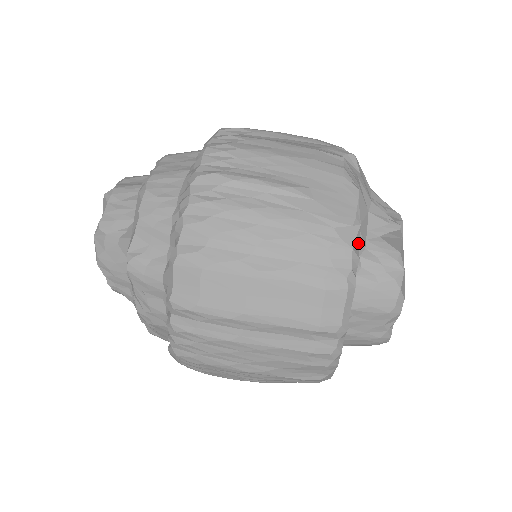
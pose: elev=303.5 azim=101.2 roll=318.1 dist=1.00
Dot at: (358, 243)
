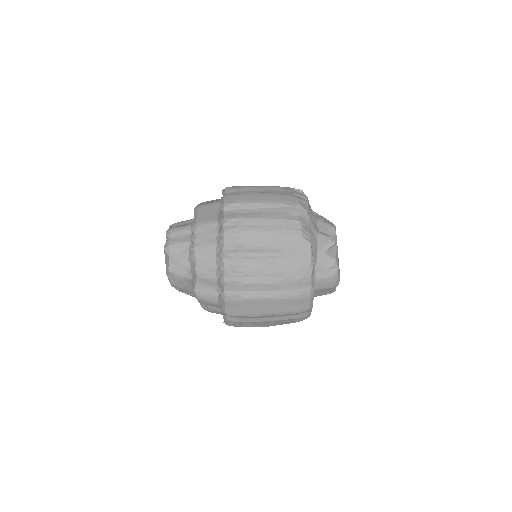
Dot at: (313, 272)
